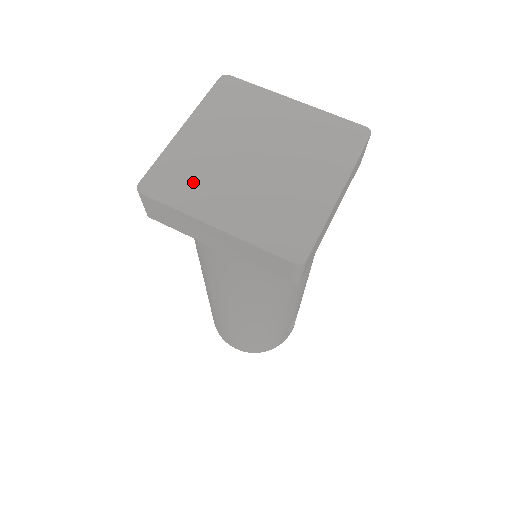
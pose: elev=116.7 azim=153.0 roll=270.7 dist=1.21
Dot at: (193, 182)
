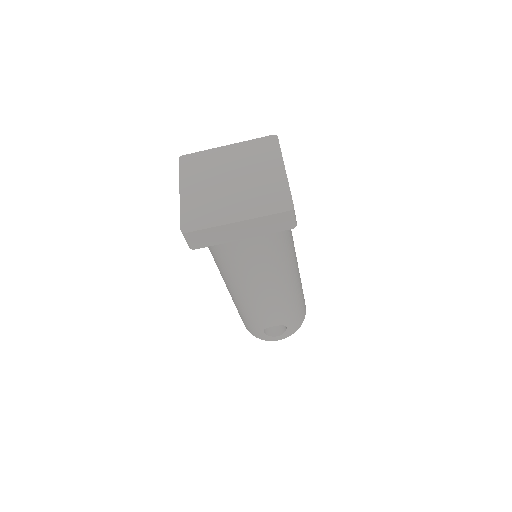
Dot at: (198, 170)
